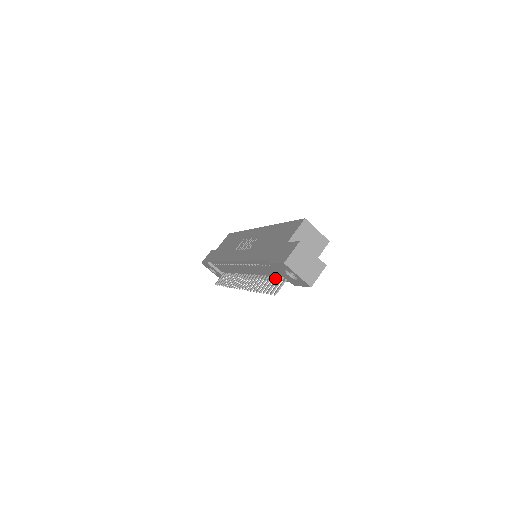
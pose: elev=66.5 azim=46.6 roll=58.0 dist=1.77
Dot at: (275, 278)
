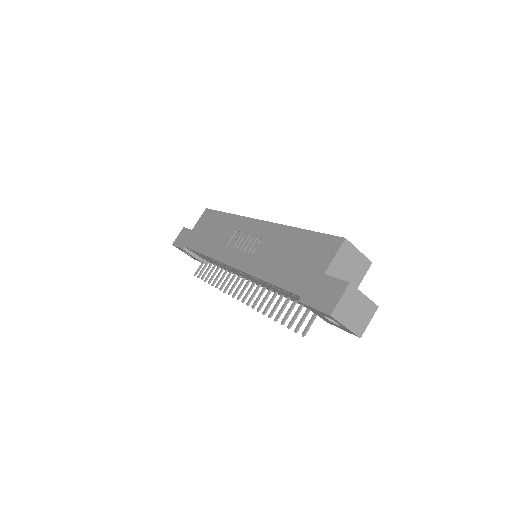
Dot at: (295, 303)
